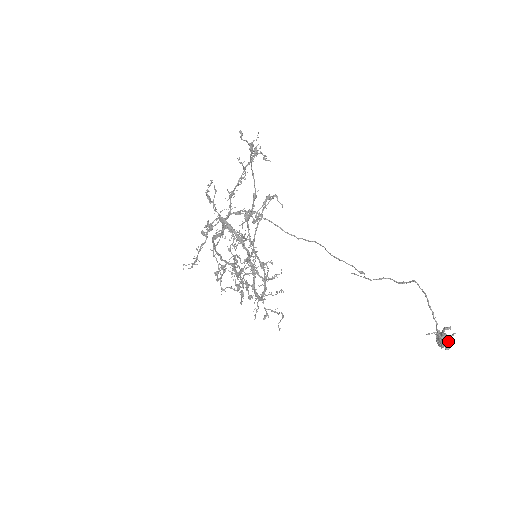
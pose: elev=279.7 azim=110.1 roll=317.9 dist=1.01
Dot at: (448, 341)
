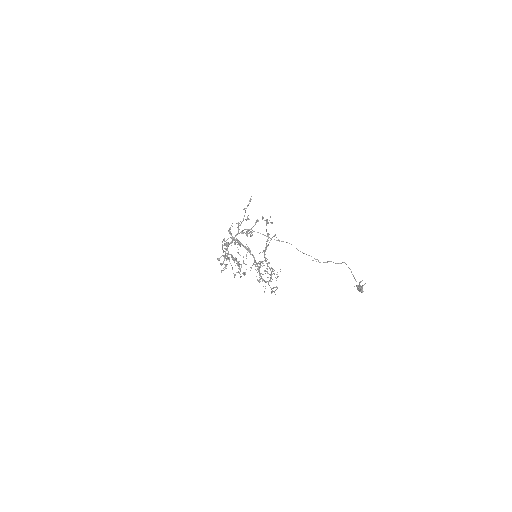
Dot at: (362, 289)
